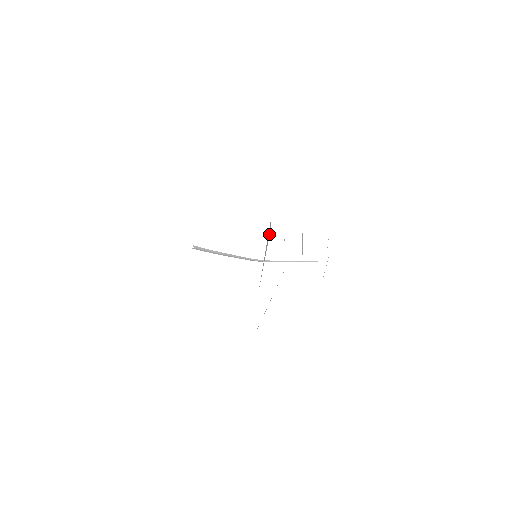
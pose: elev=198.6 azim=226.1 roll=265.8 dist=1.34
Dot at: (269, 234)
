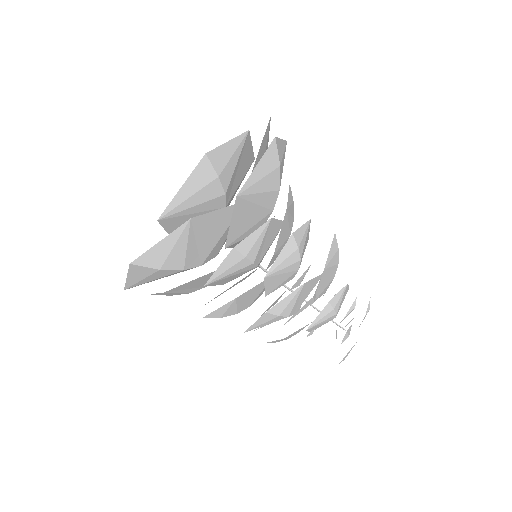
Dot at: (209, 178)
